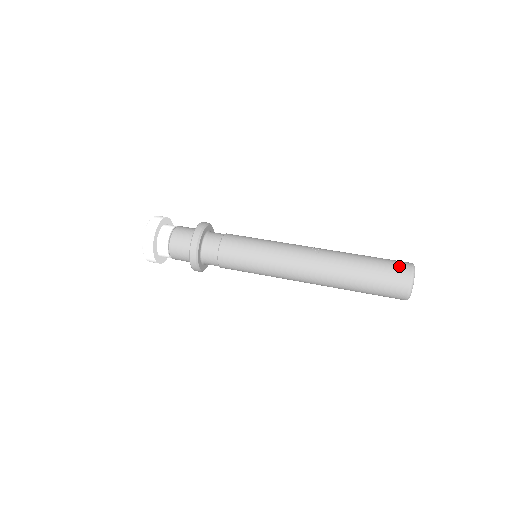
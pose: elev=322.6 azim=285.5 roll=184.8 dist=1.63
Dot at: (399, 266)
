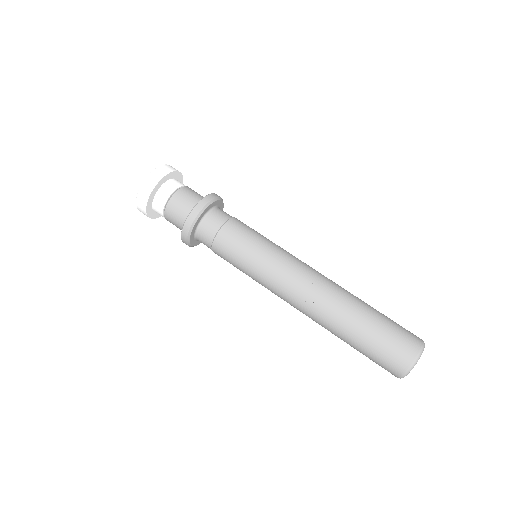
Dot at: (396, 357)
